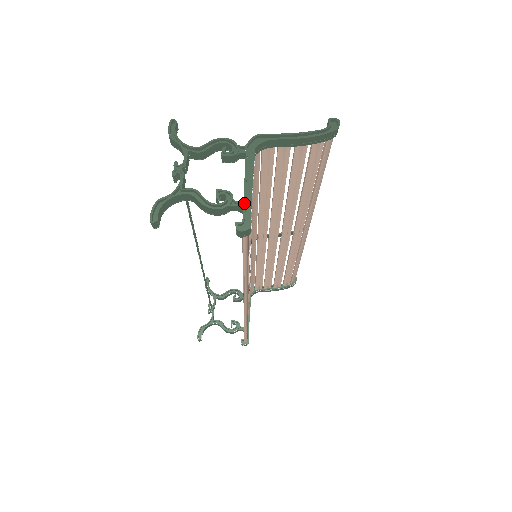
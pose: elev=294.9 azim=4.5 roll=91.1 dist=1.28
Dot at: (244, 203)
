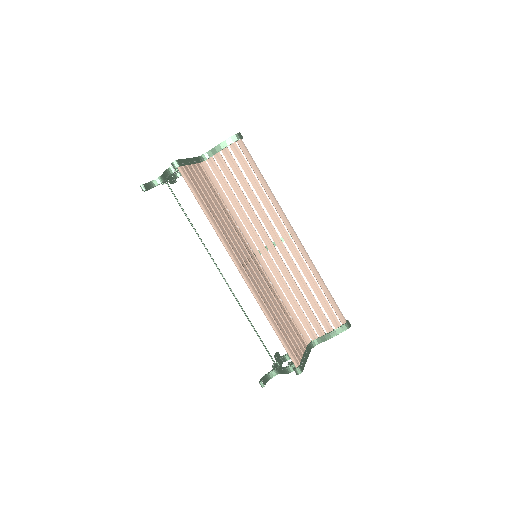
Dot at: occluded
